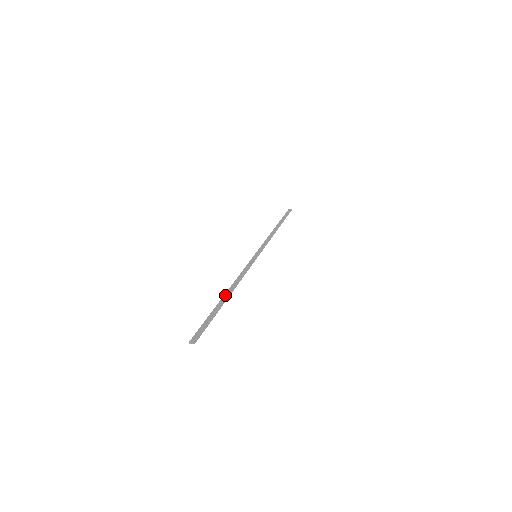
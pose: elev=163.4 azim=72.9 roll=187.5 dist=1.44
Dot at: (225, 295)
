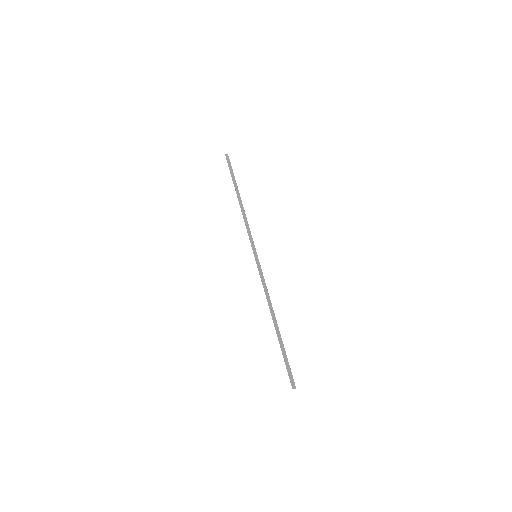
Dot at: (275, 324)
